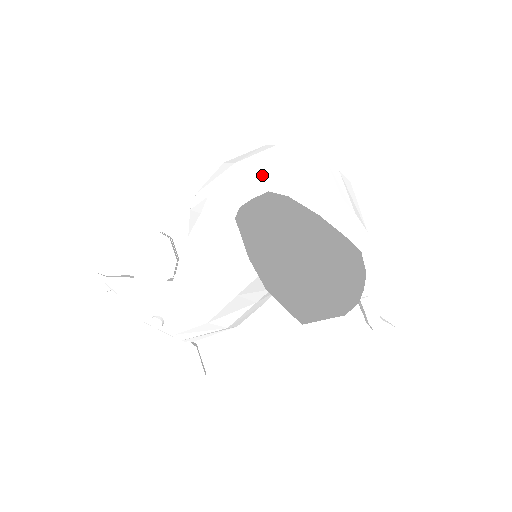
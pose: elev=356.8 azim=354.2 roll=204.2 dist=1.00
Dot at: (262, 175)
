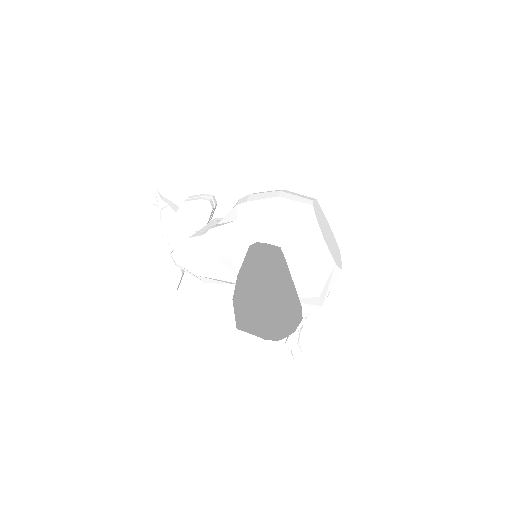
Dot at: (287, 233)
